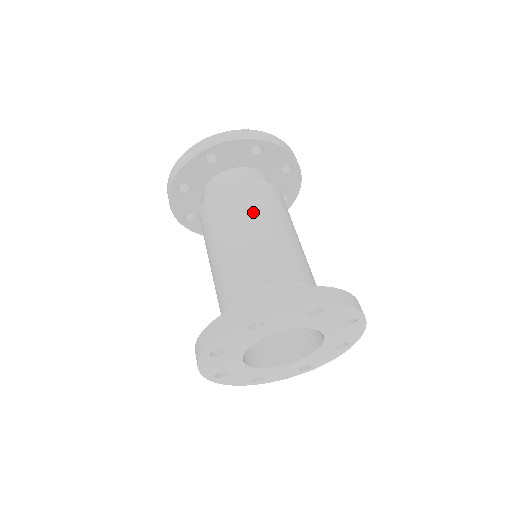
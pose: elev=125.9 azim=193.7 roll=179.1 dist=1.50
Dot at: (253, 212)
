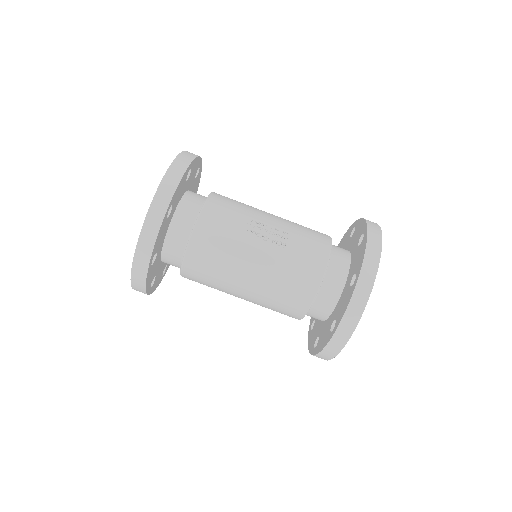
Dot at: (226, 287)
